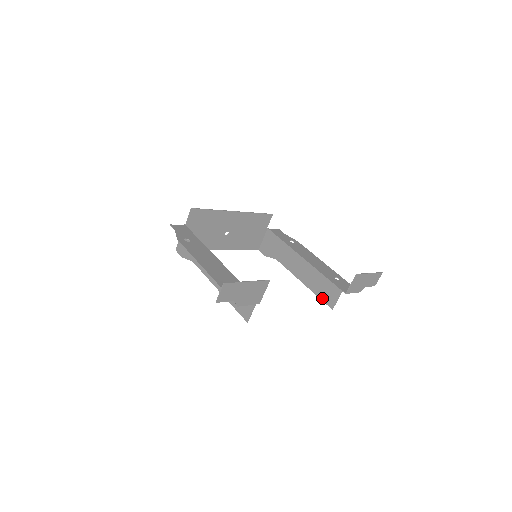
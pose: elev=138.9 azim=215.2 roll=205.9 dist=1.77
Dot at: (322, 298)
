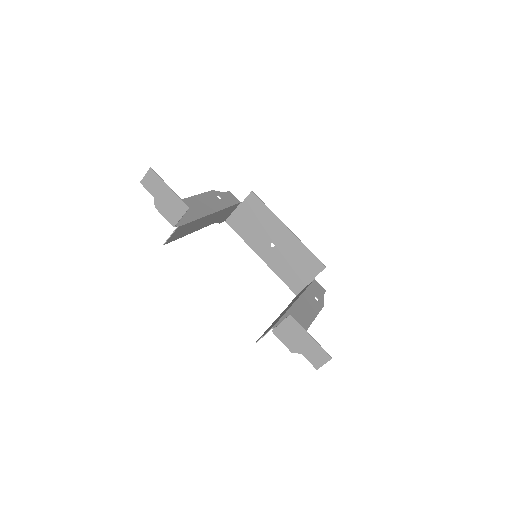
Dot at: occluded
